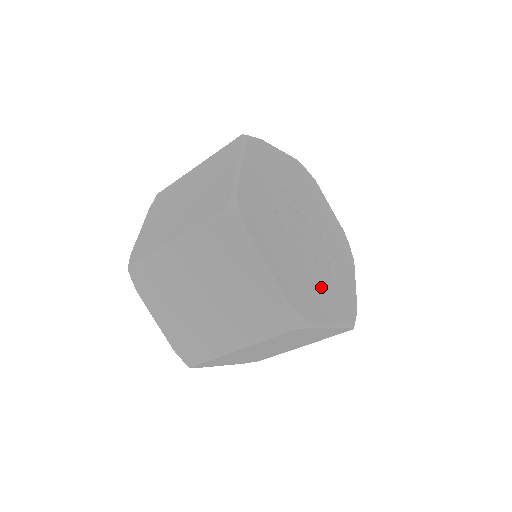
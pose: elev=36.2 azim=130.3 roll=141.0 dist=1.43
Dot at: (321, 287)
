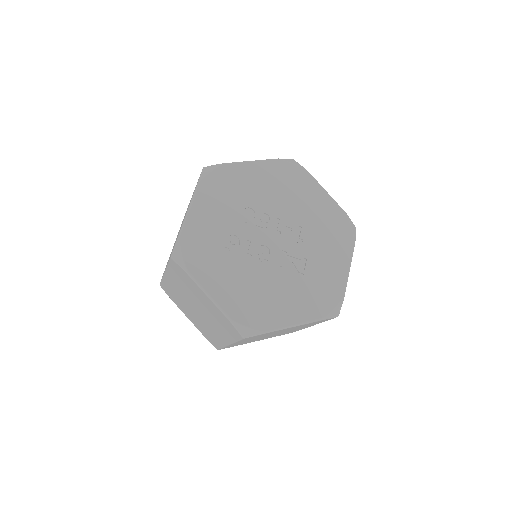
Dot at: (285, 291)
